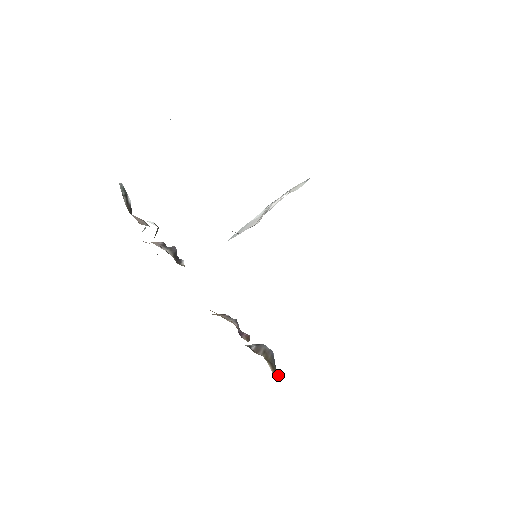
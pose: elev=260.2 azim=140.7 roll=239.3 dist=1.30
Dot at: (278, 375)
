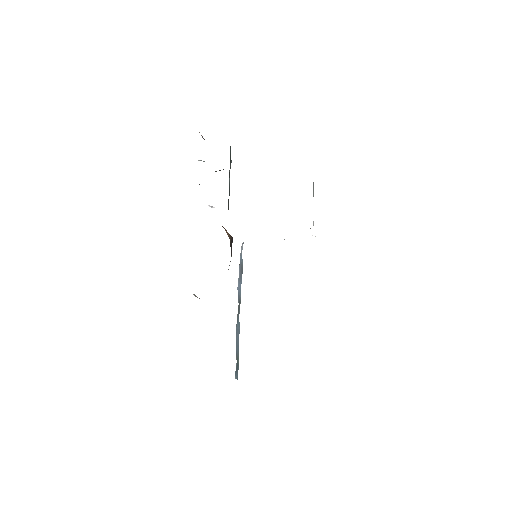
Dot at: occluded
